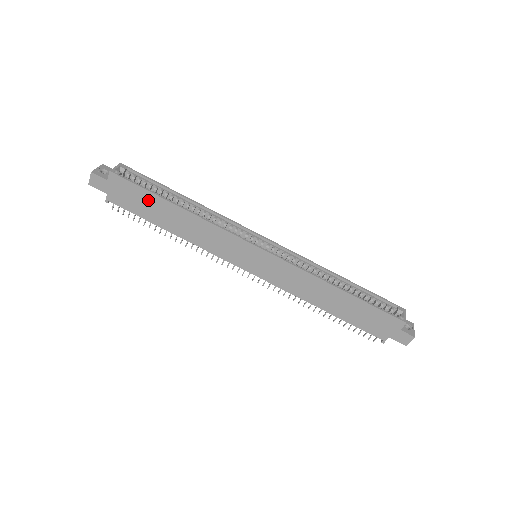
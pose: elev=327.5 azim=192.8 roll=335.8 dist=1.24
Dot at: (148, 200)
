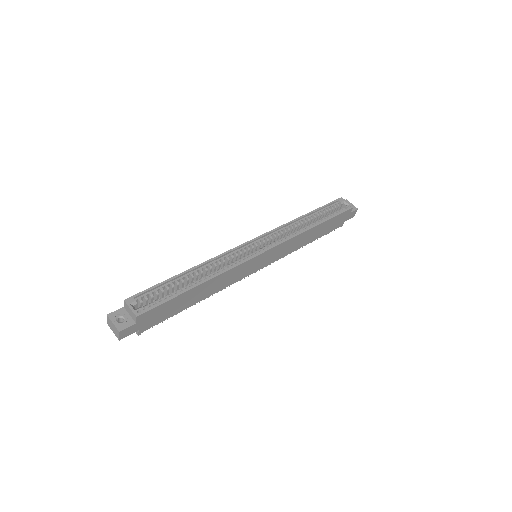
Dot at: (175, 302)
